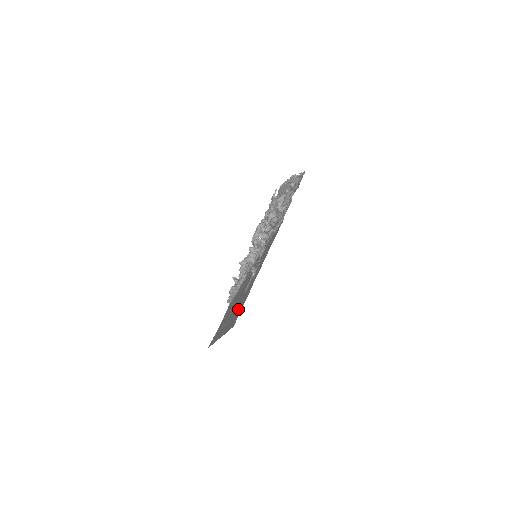
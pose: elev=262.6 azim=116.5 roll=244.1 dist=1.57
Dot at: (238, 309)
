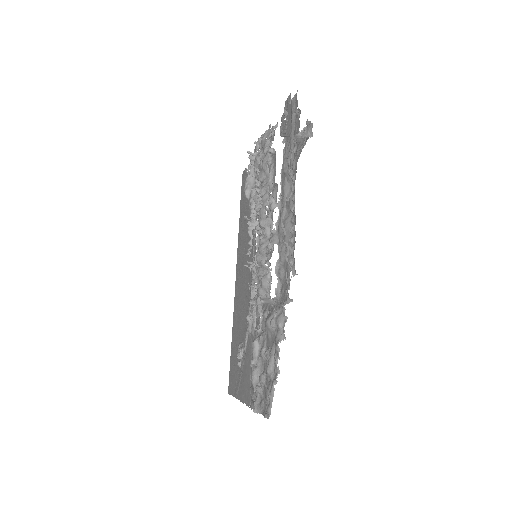
Dot at: (233, 361)
